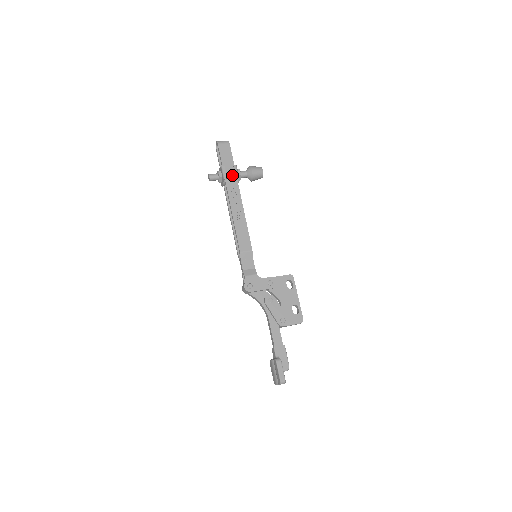
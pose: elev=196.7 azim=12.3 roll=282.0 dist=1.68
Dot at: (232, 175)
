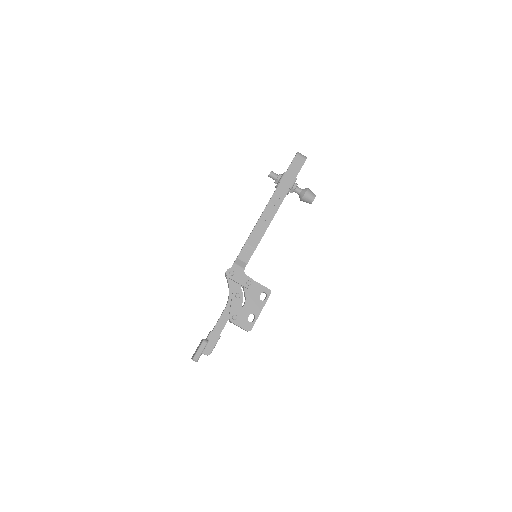
Dot at: (288, 184)
